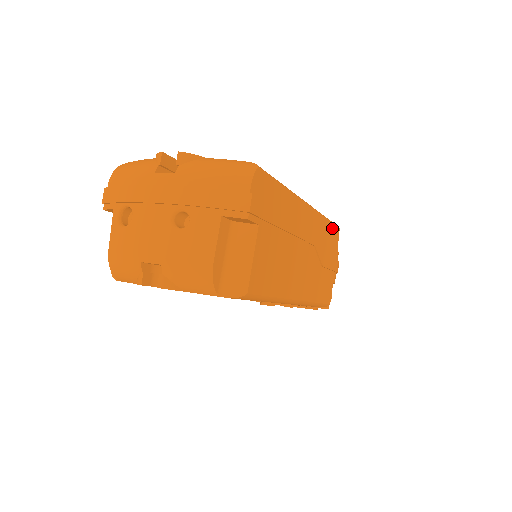
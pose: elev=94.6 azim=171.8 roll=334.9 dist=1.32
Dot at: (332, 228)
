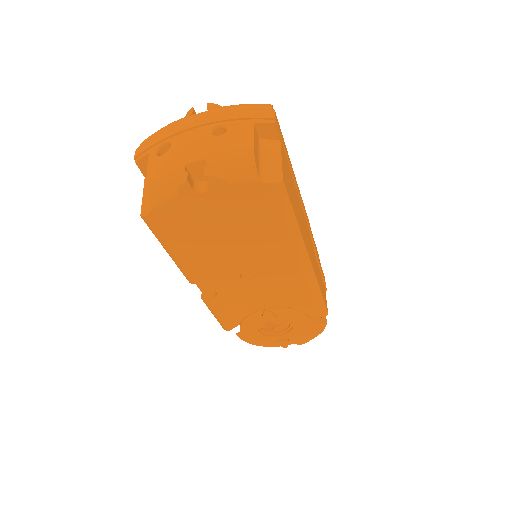
Dot at: occluded
